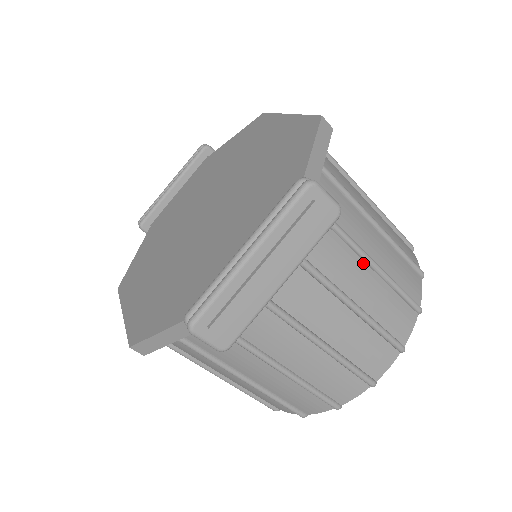
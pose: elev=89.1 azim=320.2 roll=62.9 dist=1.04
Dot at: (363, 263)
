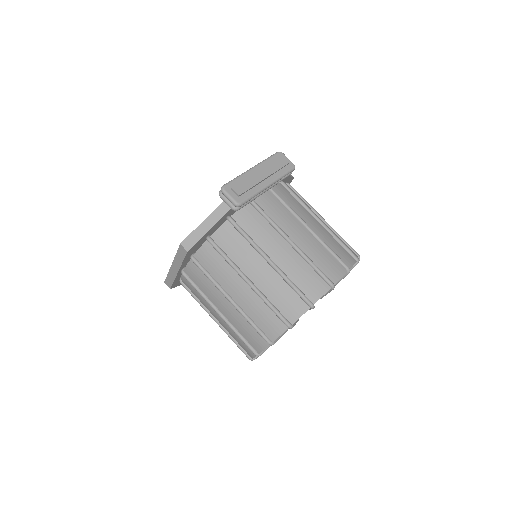
Dot at: (315, 219)
